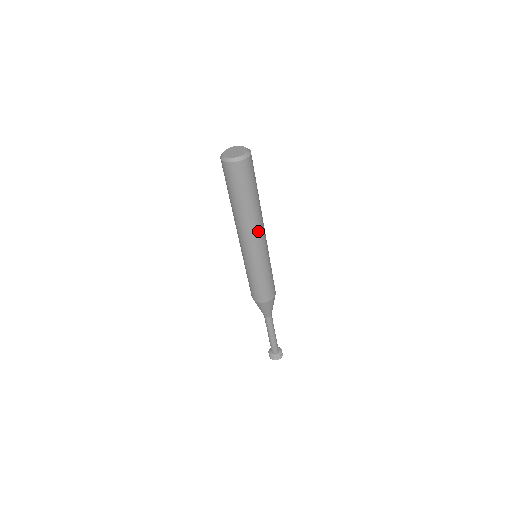
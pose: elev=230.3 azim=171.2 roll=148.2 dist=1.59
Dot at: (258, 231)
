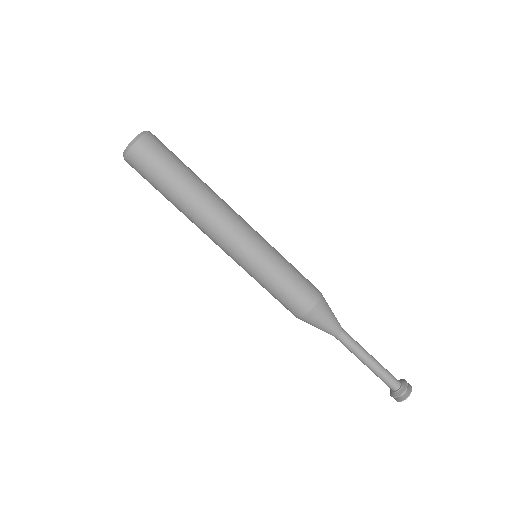
Dot at: (229, 209)
